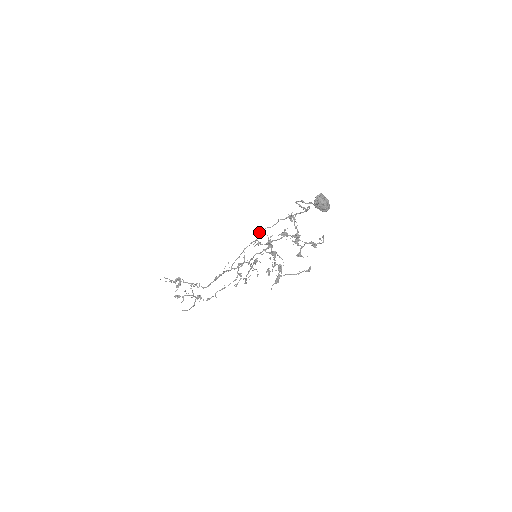
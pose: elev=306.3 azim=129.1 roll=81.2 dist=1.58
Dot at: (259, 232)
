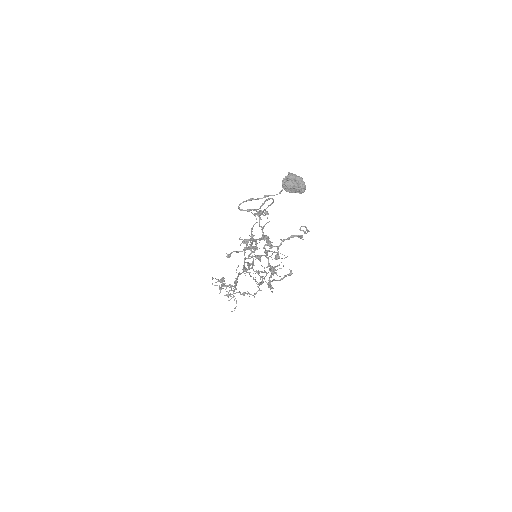
Dot at: (251, 229)
